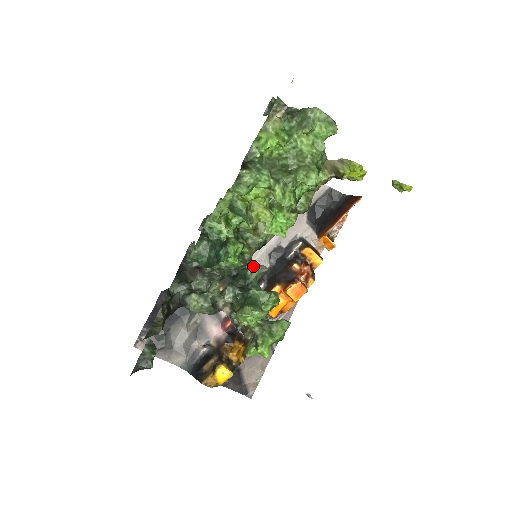
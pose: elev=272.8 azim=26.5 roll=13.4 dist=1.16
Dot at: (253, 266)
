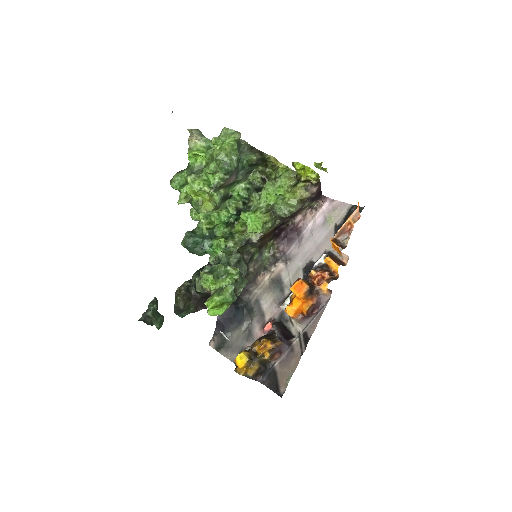
Dot at: (233, 255)
